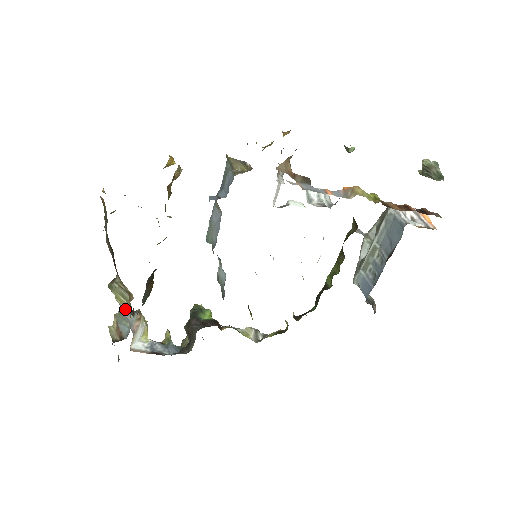
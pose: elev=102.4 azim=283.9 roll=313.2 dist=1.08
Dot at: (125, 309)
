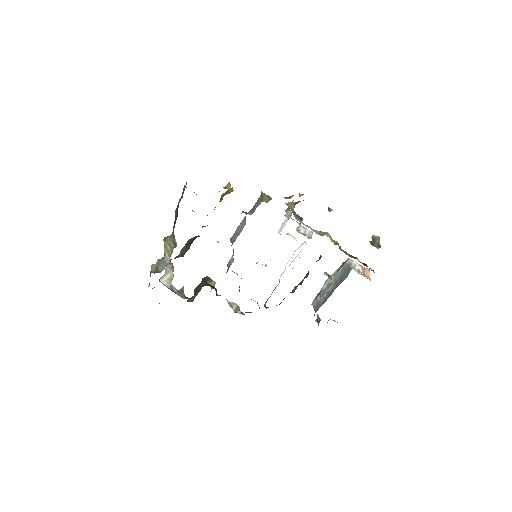
Dot at: (167, 255)
